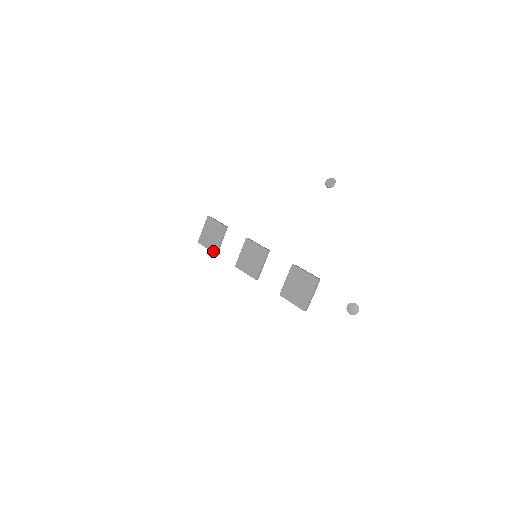
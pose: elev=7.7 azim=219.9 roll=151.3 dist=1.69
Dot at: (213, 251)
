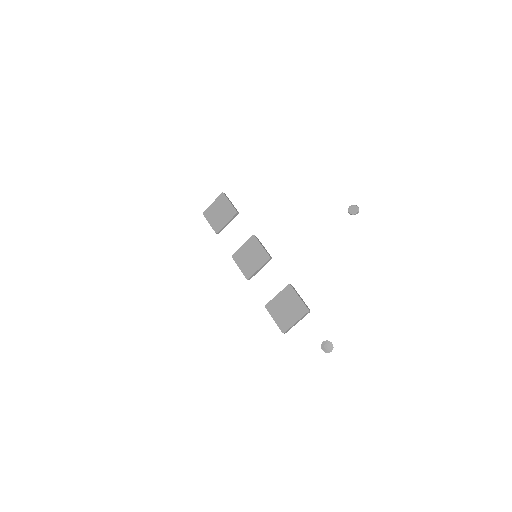
Dot at: (215, 230)
